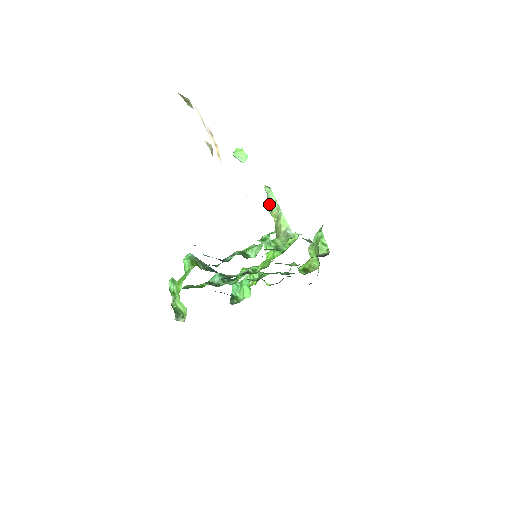
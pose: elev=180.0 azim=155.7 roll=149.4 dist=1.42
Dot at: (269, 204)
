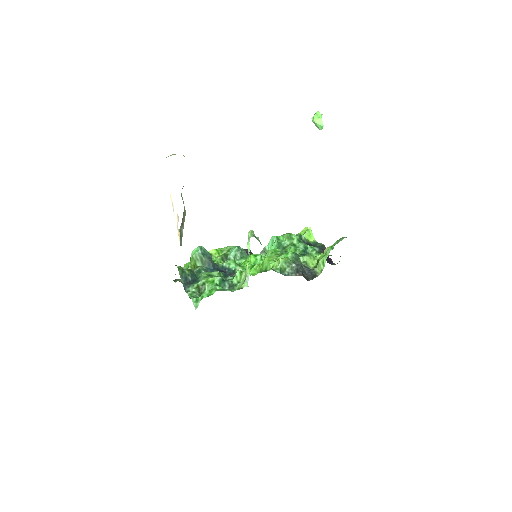
Dot at: occluded
